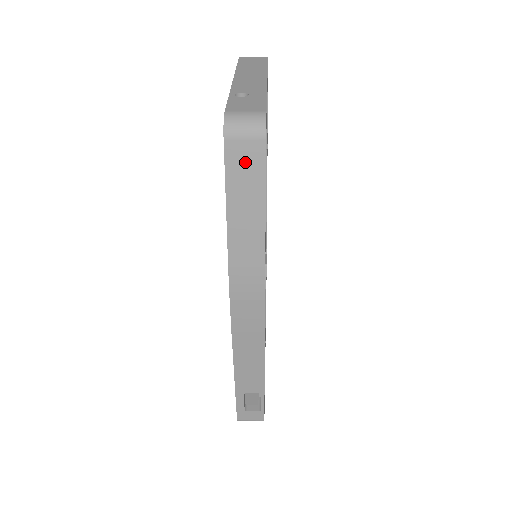
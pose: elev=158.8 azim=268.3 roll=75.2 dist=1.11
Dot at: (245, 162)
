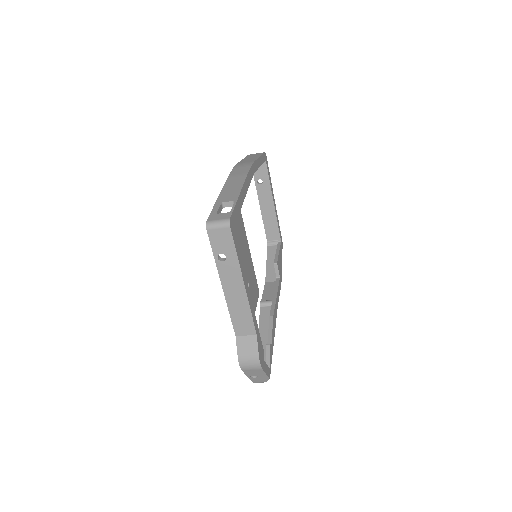
Dot at: occluded
